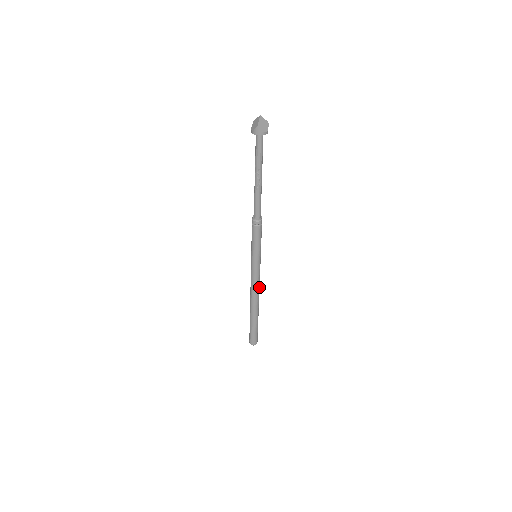
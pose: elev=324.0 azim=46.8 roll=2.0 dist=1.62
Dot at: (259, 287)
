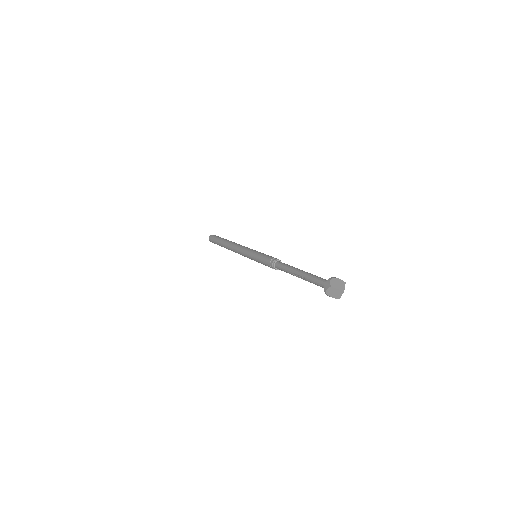
Dot at: occluded
